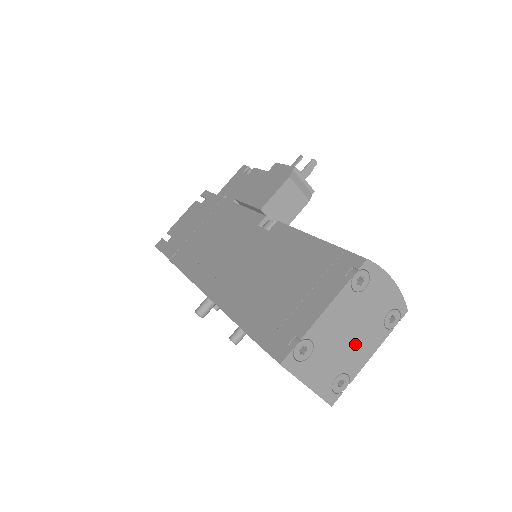
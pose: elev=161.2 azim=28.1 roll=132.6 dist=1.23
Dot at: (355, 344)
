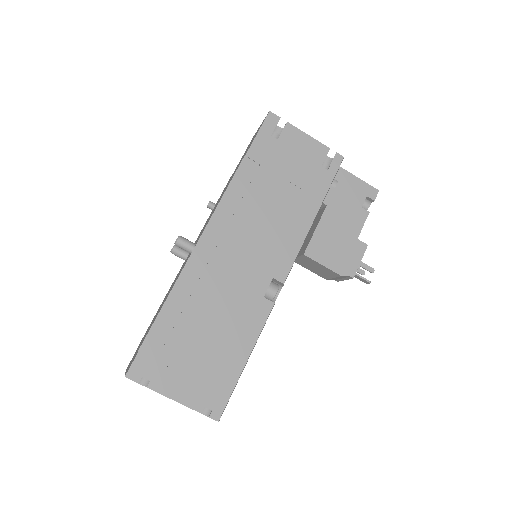
Dot at: occluded
